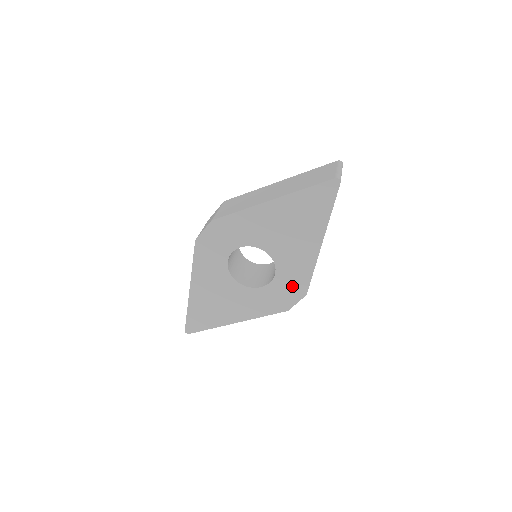
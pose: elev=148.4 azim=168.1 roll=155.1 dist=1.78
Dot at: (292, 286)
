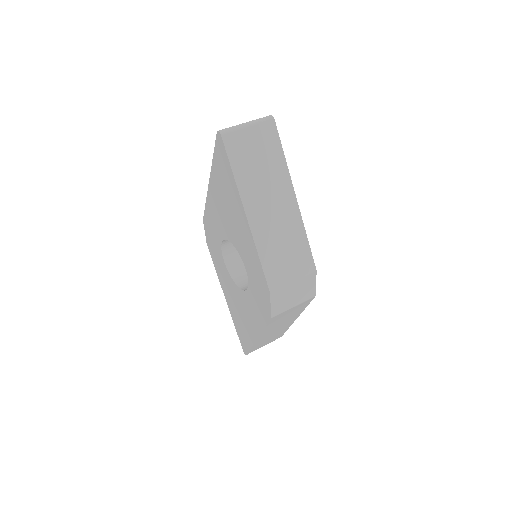
Dot at: (259, 282)
